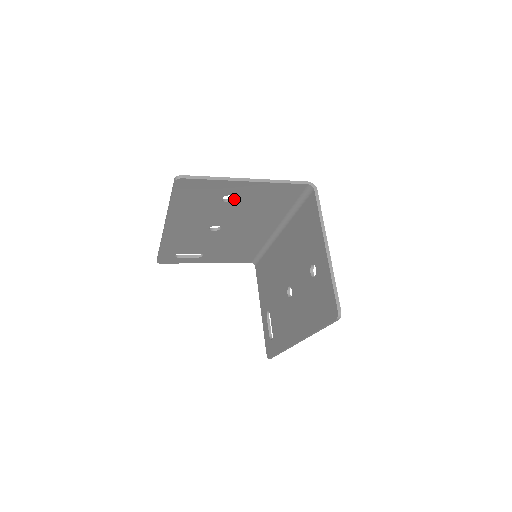
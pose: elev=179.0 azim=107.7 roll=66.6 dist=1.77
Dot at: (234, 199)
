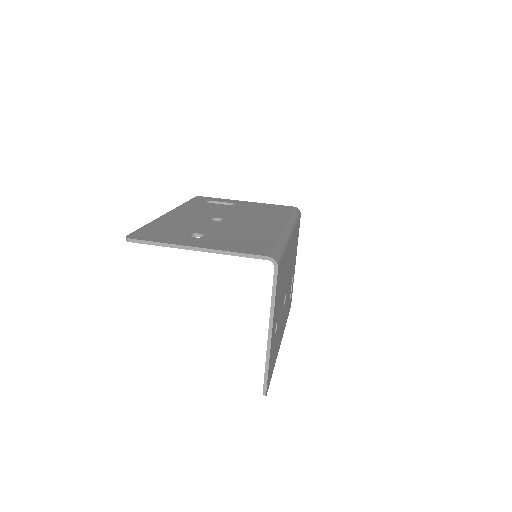
Dot at: occluded
